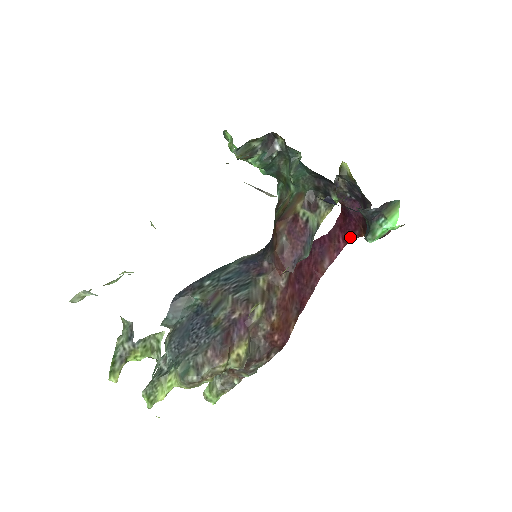
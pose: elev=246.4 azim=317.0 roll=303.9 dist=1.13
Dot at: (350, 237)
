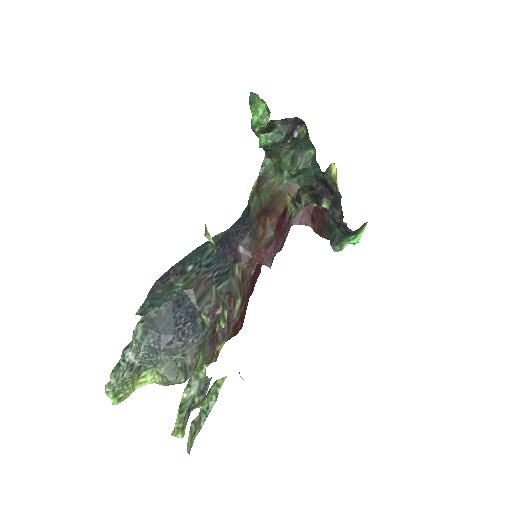
Dot at: (295, 221)
